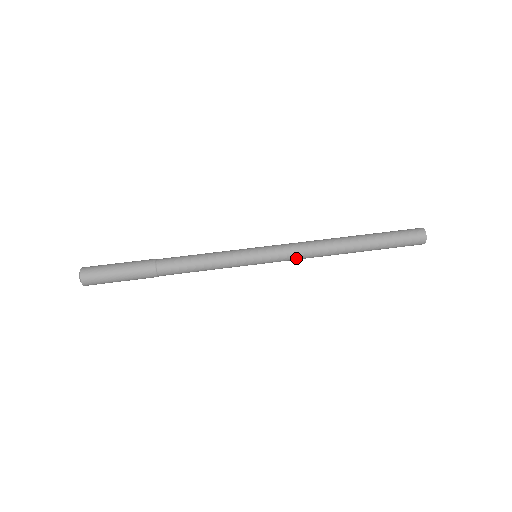
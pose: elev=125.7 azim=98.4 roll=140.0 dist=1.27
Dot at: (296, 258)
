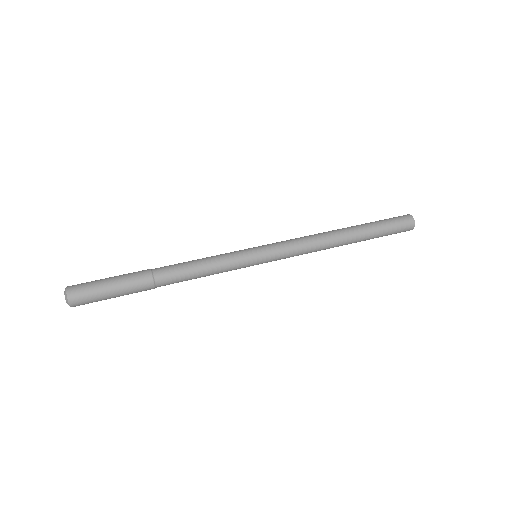
Dot at: (296, 245)
